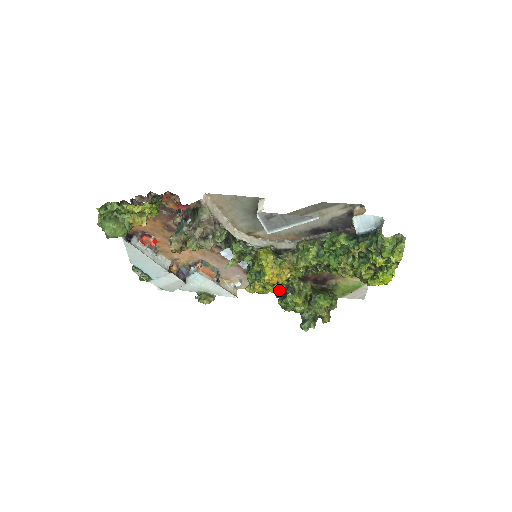
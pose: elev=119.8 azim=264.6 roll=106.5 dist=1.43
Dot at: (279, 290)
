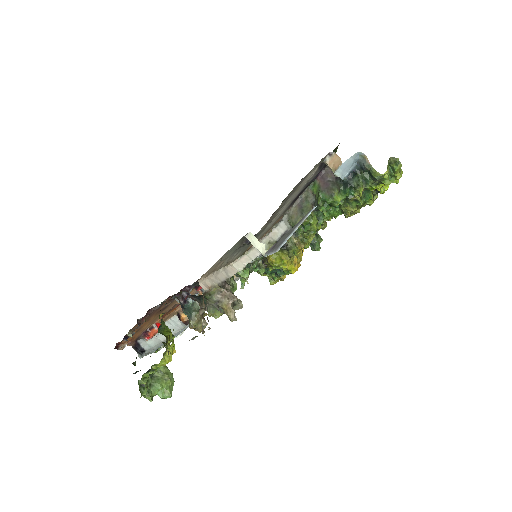
Dot at: occluded
